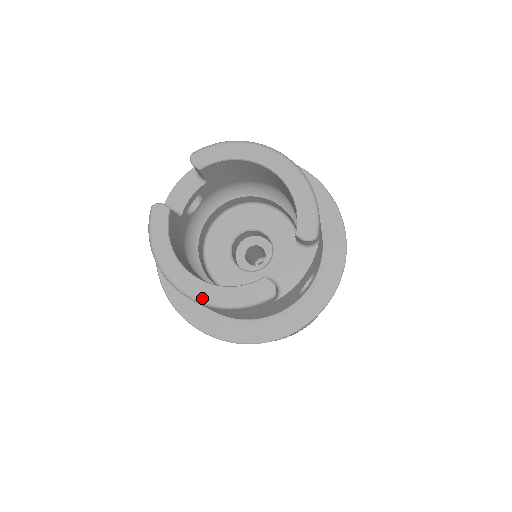
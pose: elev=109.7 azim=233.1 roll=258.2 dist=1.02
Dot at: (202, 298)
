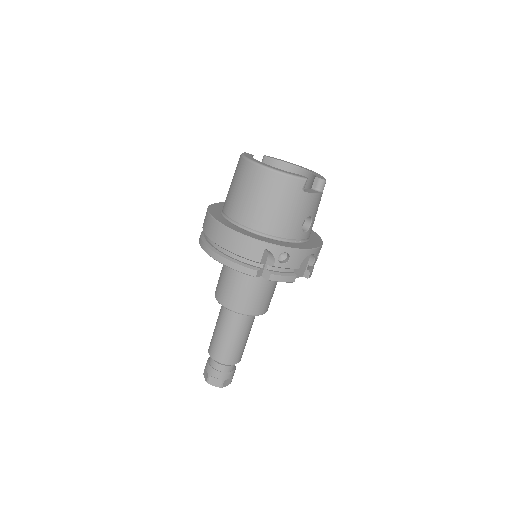
Dot at: (269, 167)
